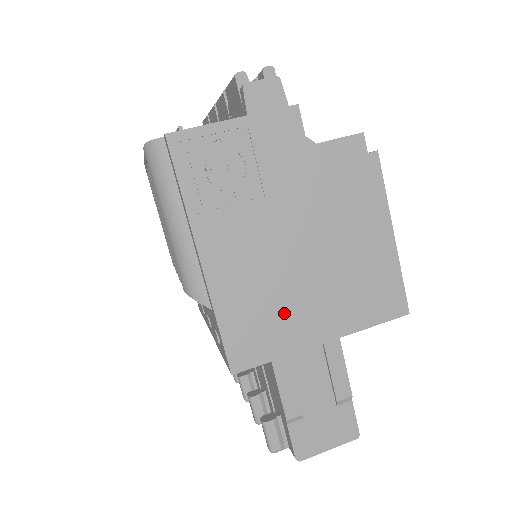
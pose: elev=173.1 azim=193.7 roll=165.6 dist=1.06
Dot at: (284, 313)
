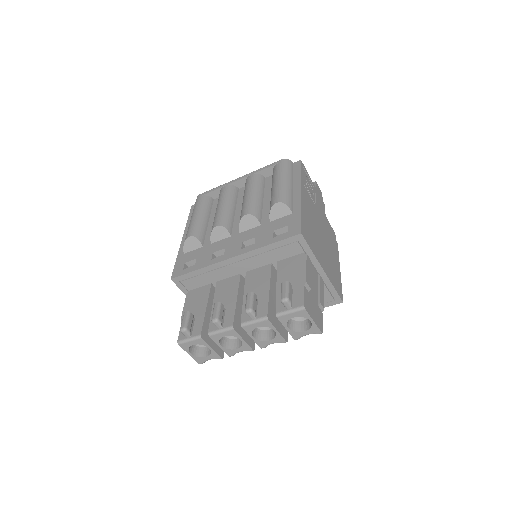
Dot at: (316, 242)
